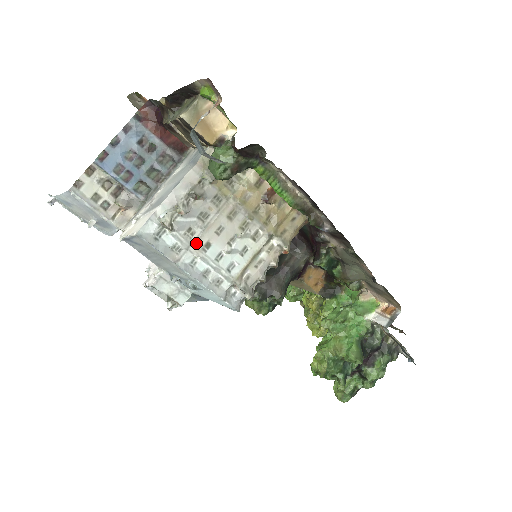
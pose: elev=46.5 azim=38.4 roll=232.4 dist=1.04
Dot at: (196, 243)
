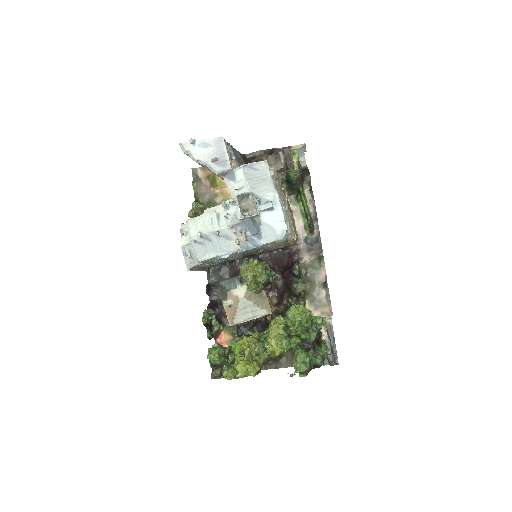
Dot at: (277, 190)
